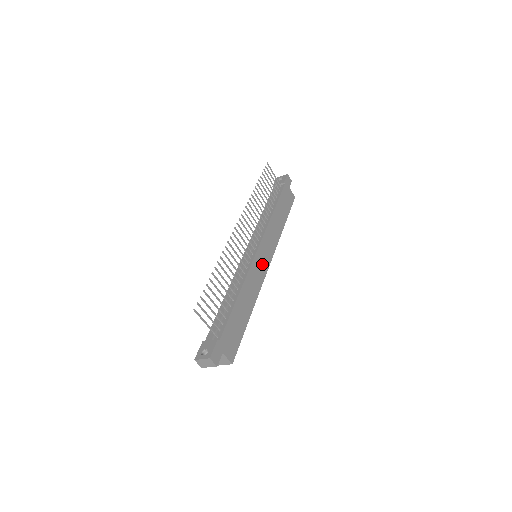
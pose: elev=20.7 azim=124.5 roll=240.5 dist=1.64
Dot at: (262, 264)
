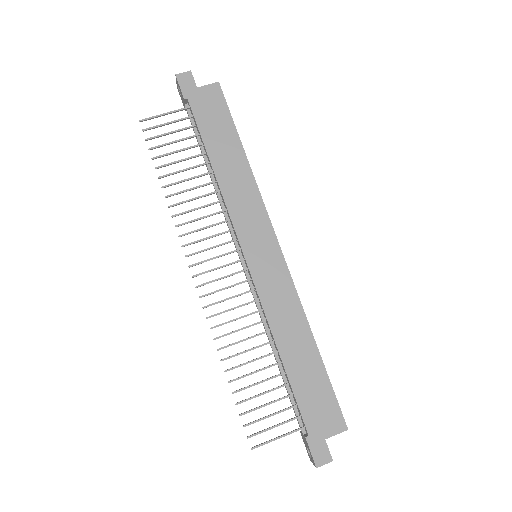
Dot at: (269, 264)
